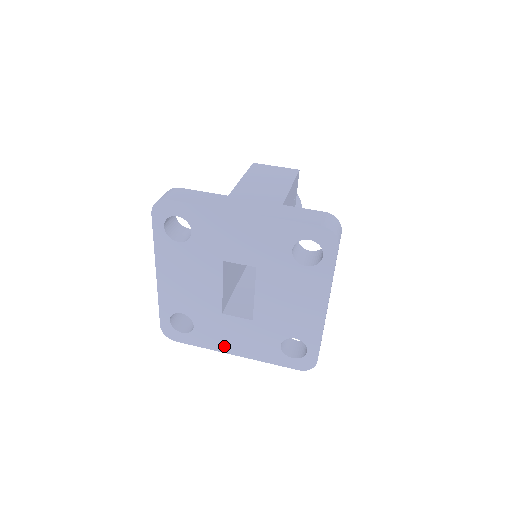
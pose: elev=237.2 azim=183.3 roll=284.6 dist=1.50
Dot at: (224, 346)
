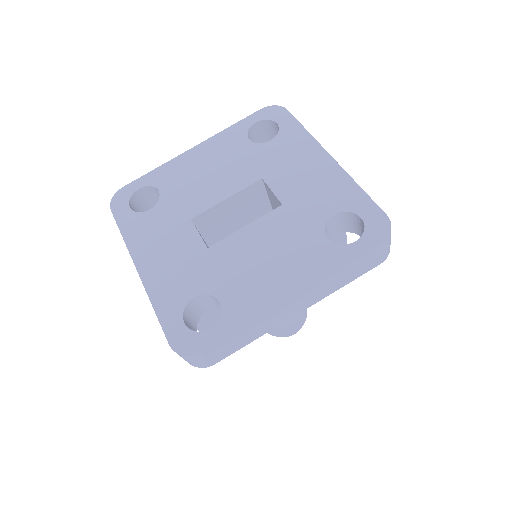
Dot at: (143, 251)
